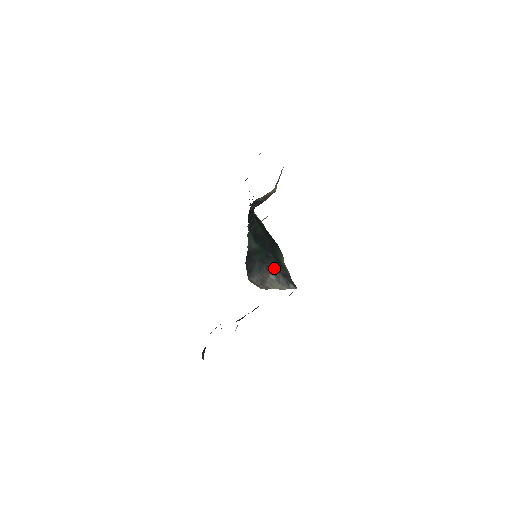
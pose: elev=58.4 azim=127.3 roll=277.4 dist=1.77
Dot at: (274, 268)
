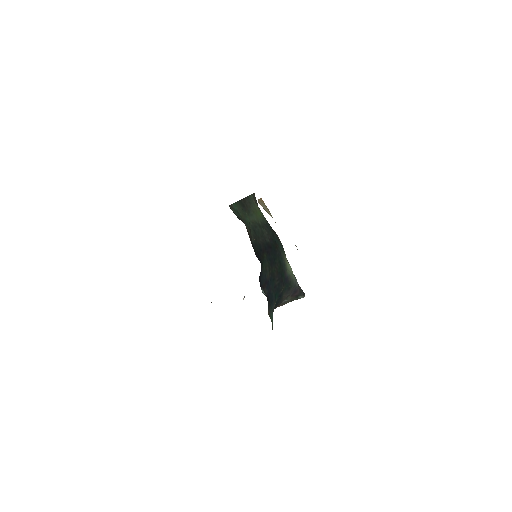
Dot at: (286, 296)
